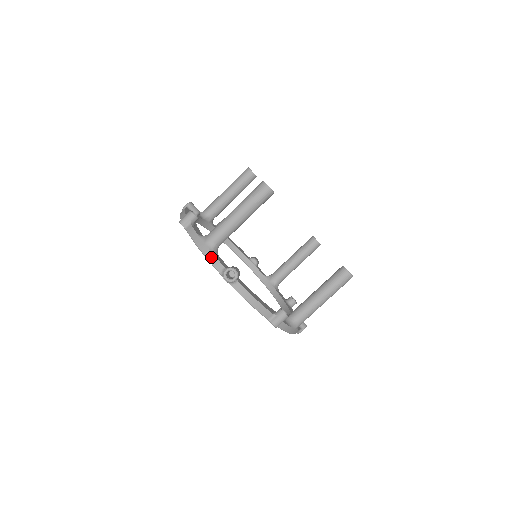
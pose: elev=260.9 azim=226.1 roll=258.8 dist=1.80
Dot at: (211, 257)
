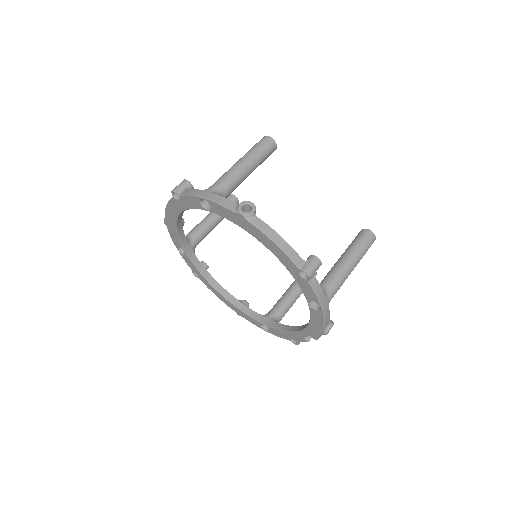
Dot at: (219, 199)
